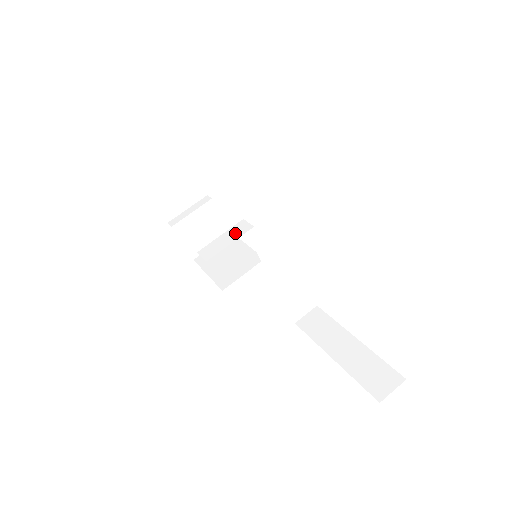
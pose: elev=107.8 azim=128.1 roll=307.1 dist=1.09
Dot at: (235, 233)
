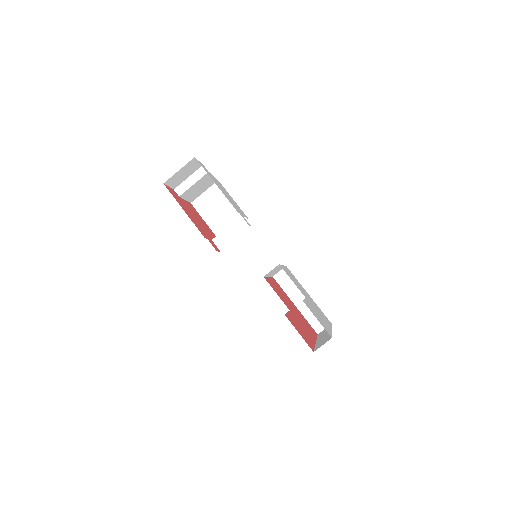
Dot at: (238, 229)
